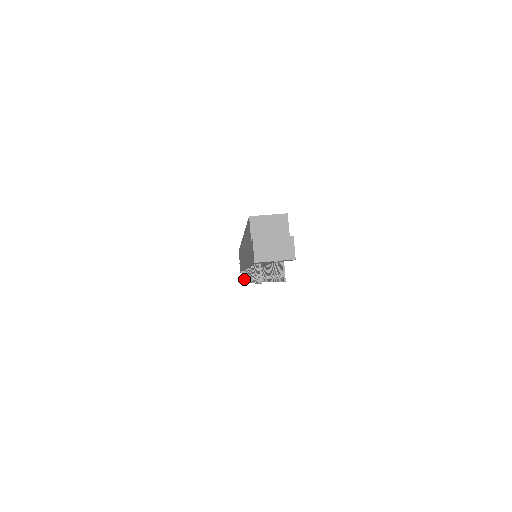
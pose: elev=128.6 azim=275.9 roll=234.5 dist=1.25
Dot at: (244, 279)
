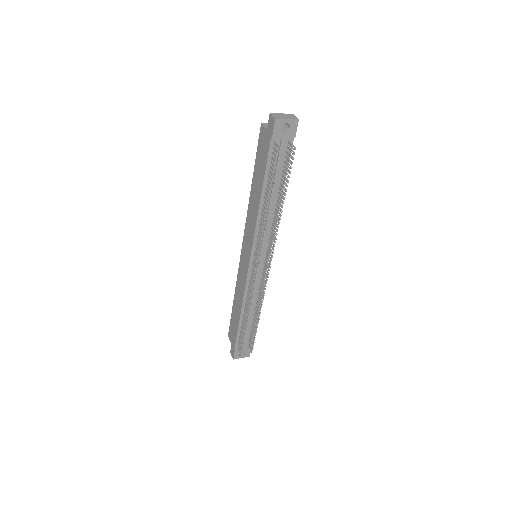
Dot at: (240, 352)
